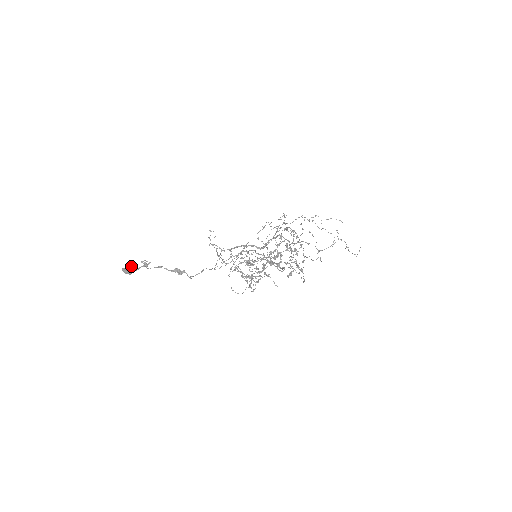
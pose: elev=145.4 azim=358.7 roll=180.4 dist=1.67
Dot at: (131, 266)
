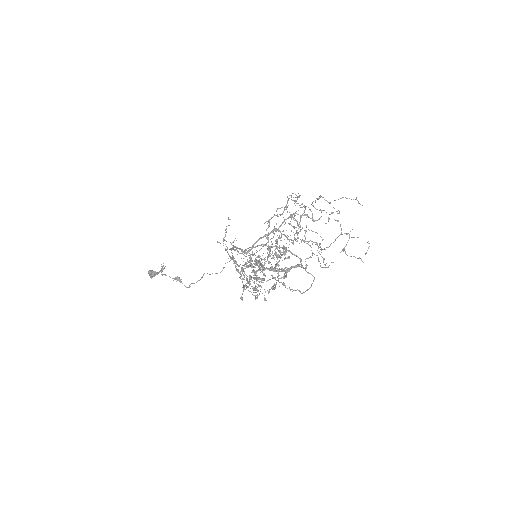
Dot at: (149, 272)
